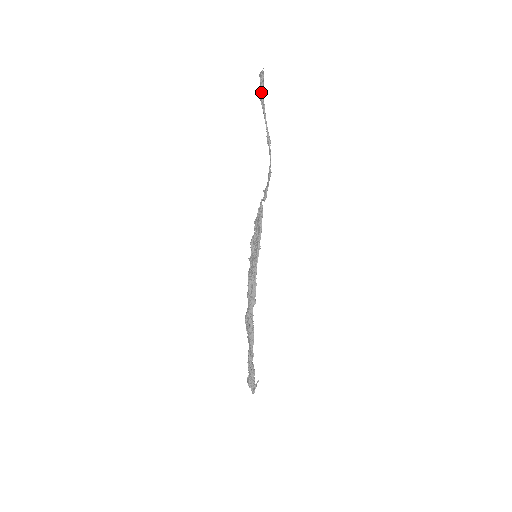
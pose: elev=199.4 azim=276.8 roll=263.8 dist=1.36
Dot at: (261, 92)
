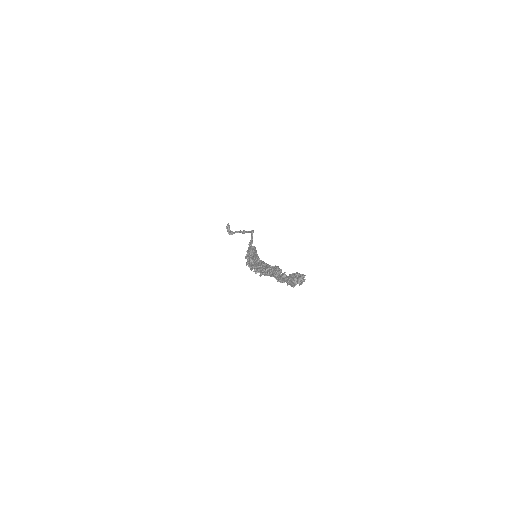
Dot at: (229, 231)
